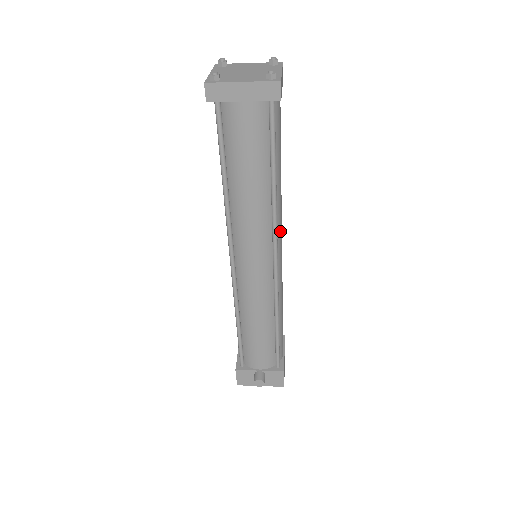
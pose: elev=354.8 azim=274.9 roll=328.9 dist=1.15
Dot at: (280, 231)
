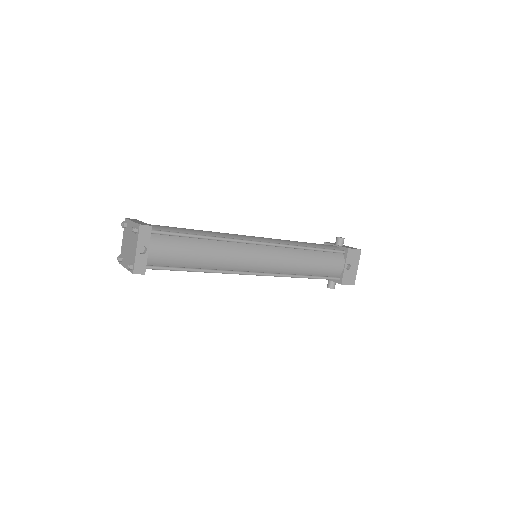
Dot at: (243, 263)
